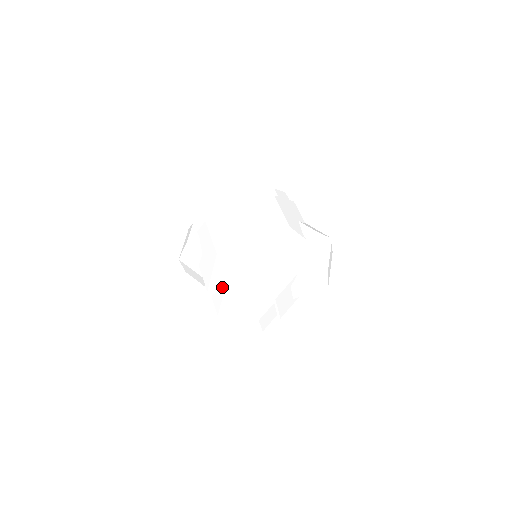
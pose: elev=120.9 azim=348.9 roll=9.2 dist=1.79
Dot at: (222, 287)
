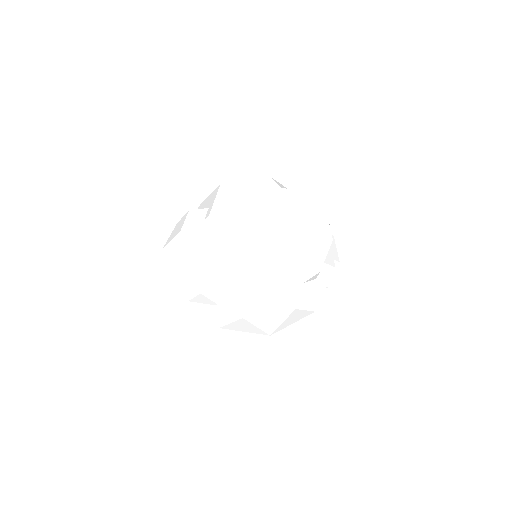
Dot at: occluded
